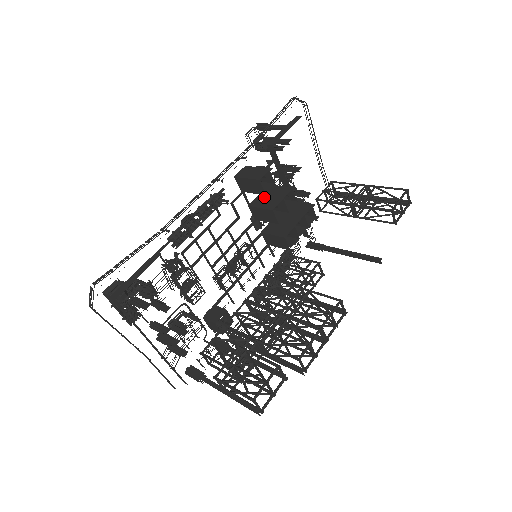
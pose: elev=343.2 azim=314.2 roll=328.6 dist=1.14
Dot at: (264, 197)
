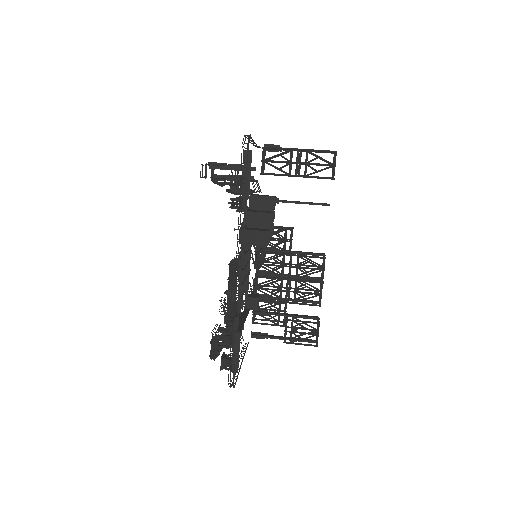
Dot at: occluded
